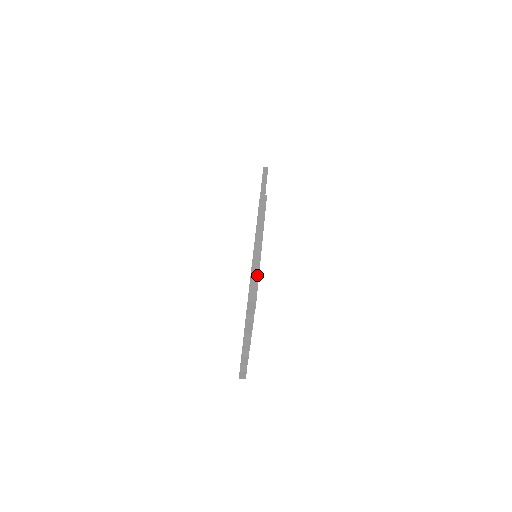
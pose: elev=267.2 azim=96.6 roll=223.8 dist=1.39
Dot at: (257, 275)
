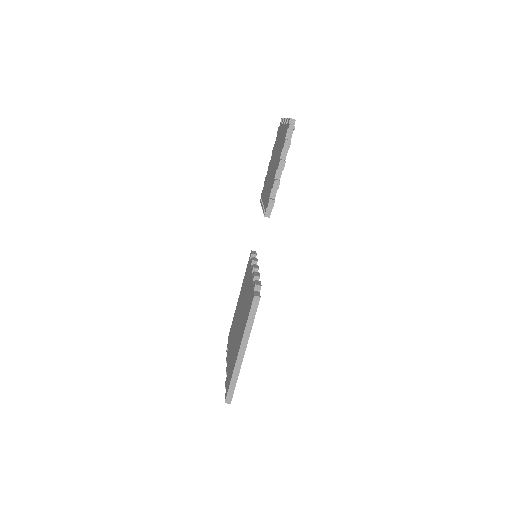
Dot at: (235, 383)
